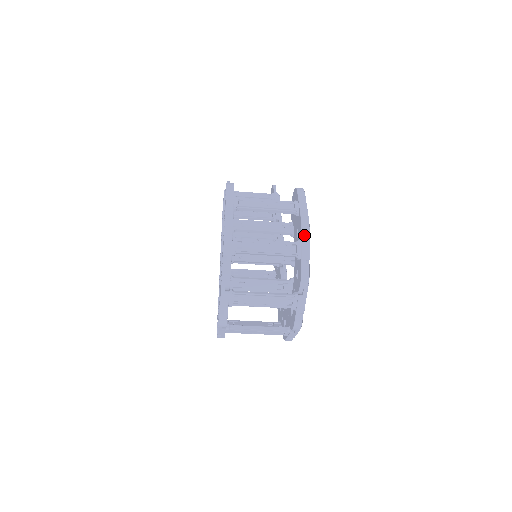
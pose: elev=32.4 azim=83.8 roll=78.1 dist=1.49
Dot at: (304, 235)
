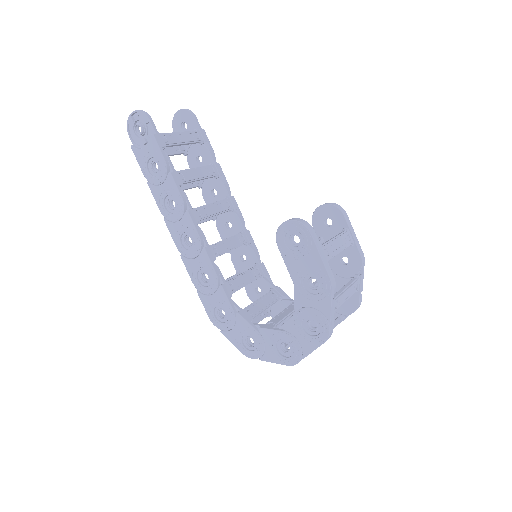
Dot at: (361, 270)
